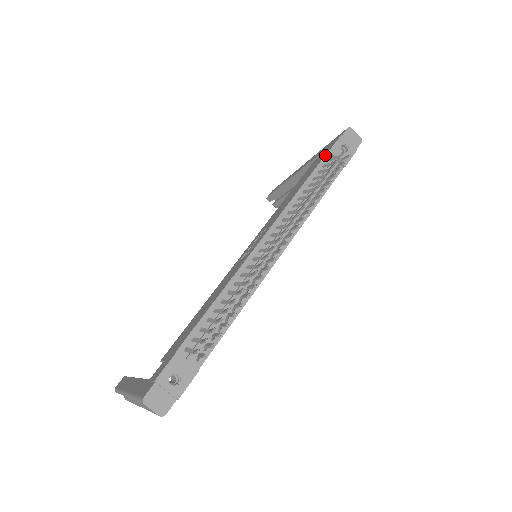
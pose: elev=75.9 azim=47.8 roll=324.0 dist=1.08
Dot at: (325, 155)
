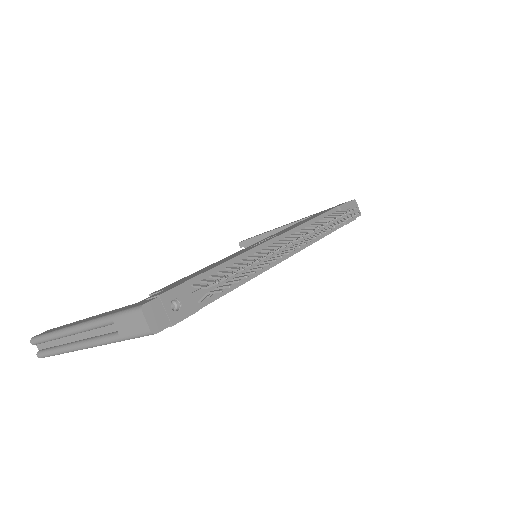
Dot at: (335, 207)
